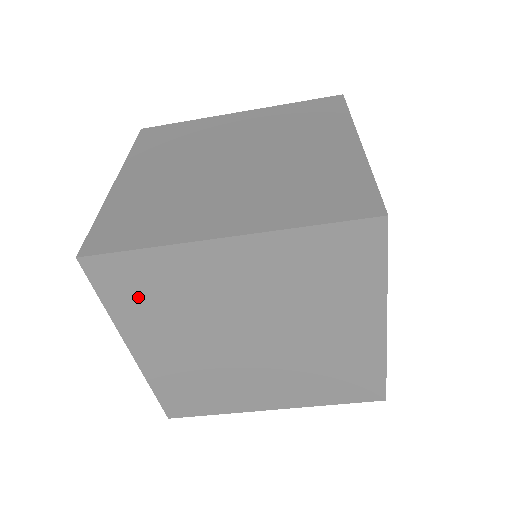
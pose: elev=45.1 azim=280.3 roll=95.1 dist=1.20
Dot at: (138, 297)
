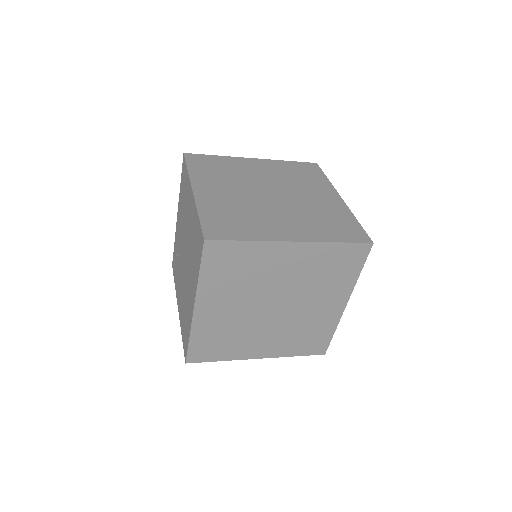
Dot at: occluded
